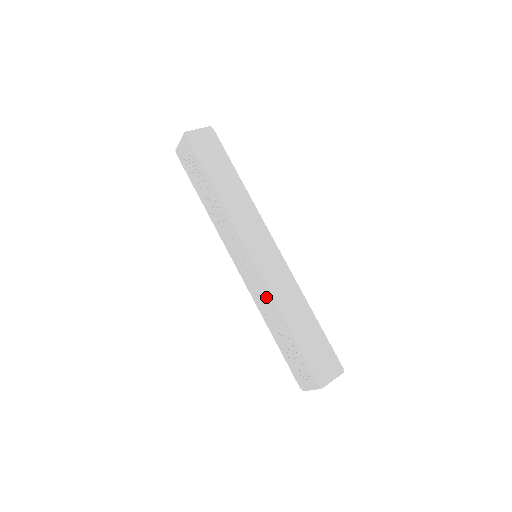
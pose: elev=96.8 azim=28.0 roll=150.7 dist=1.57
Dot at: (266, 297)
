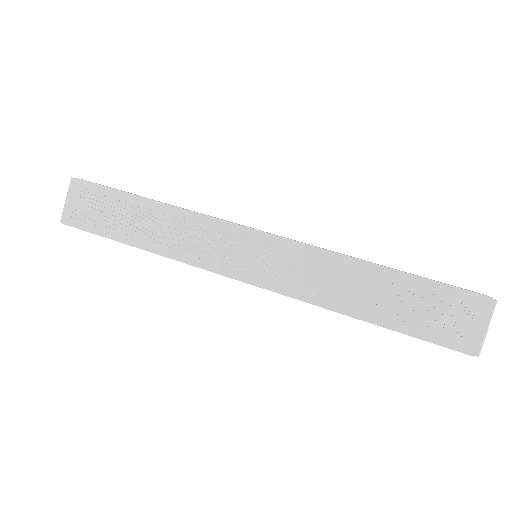
Dot at: (316, 262)
